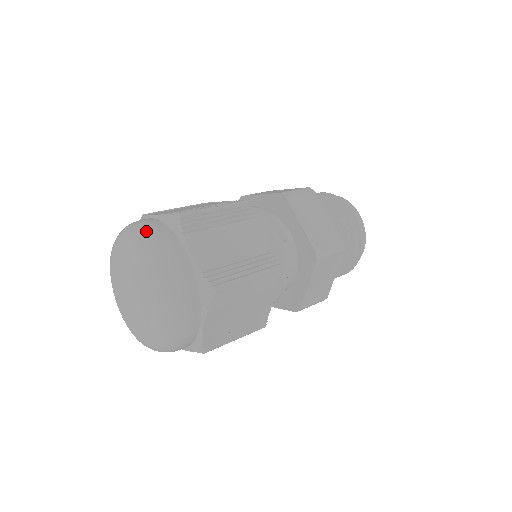
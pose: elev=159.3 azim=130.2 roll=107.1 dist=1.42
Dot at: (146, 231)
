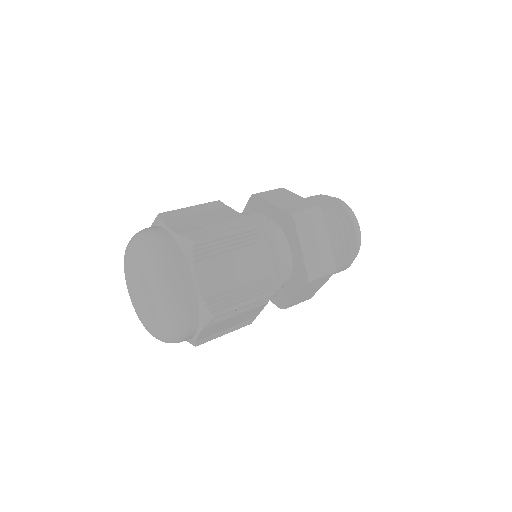
Dot at: (136, 233)
